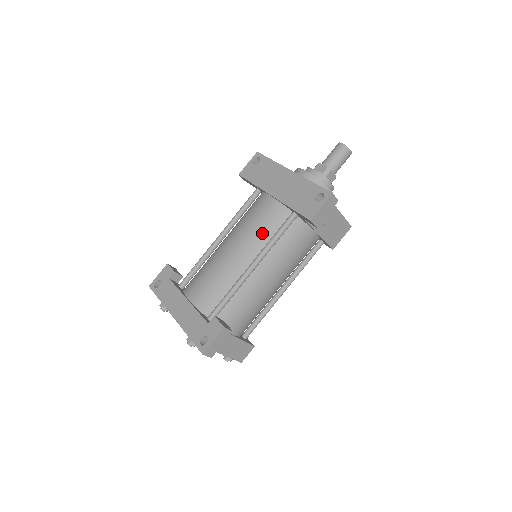
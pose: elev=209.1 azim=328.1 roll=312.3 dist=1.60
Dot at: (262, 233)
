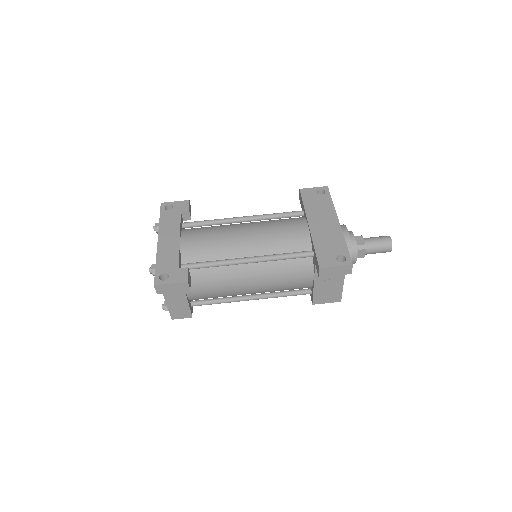
Dot at: (277, 244)
